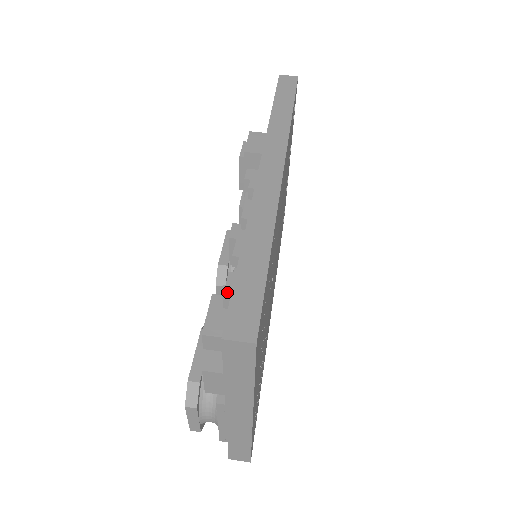
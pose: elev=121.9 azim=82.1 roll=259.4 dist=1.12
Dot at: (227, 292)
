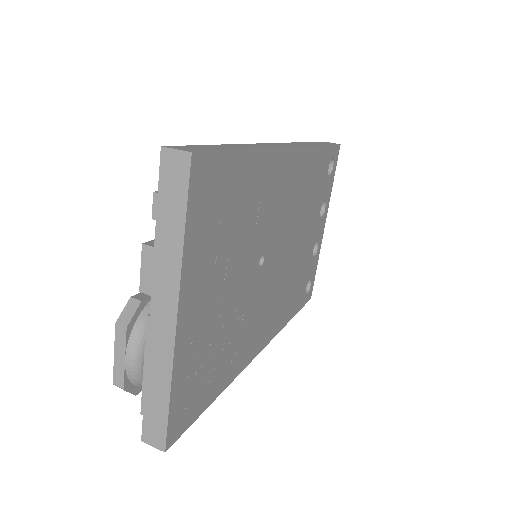
Dot at: occluded
